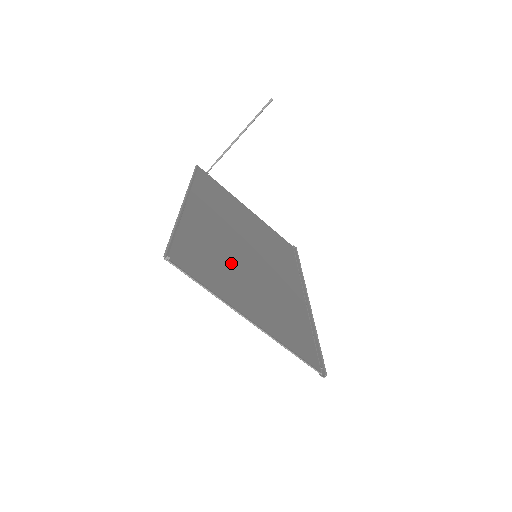
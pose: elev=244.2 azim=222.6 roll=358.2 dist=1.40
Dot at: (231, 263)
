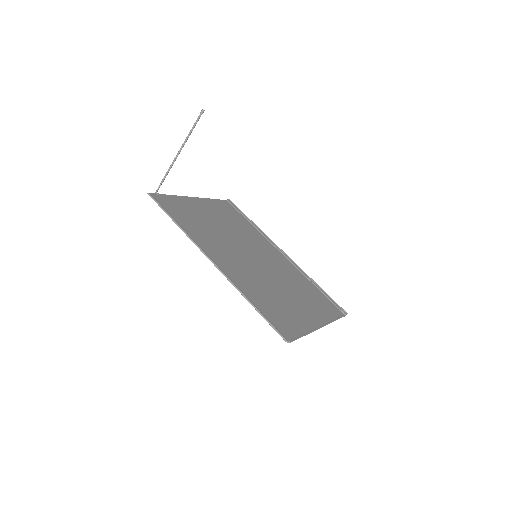
Dot at: (272, 289)
